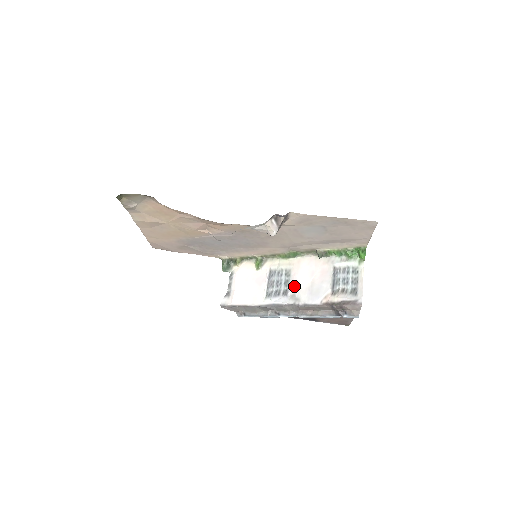
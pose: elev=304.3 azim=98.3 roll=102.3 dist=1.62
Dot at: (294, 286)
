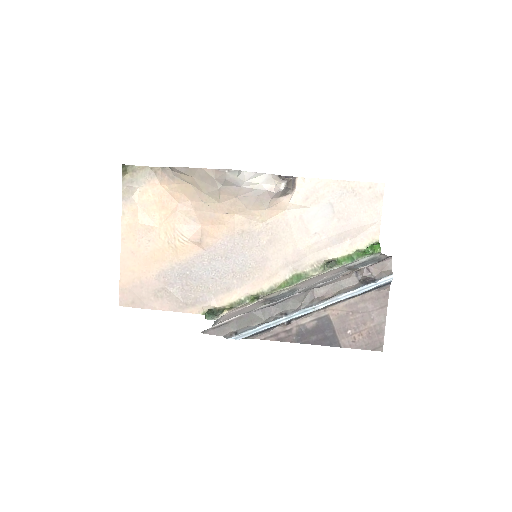
Dot at: (303, 288)
